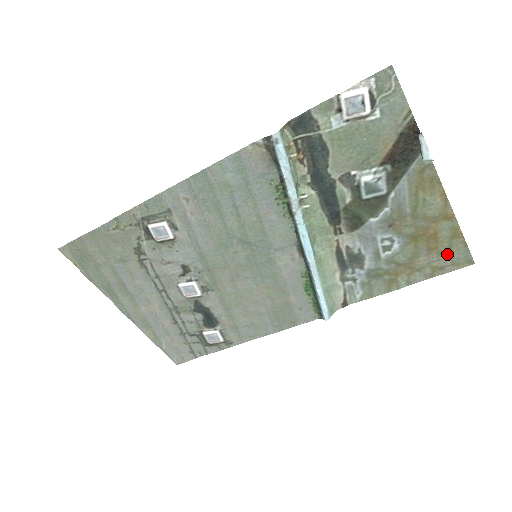
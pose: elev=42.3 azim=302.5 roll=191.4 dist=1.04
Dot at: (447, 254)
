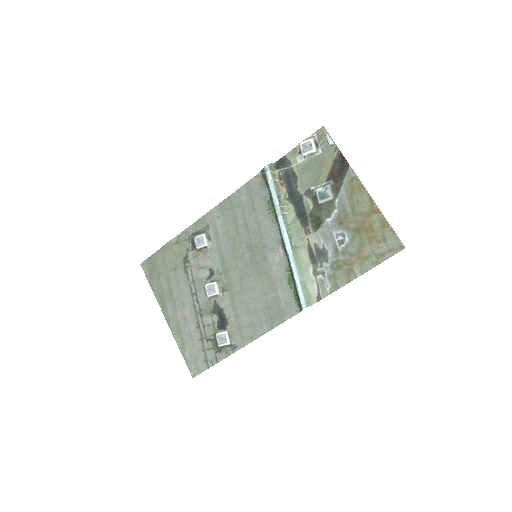
Dot at: (383, 242)
